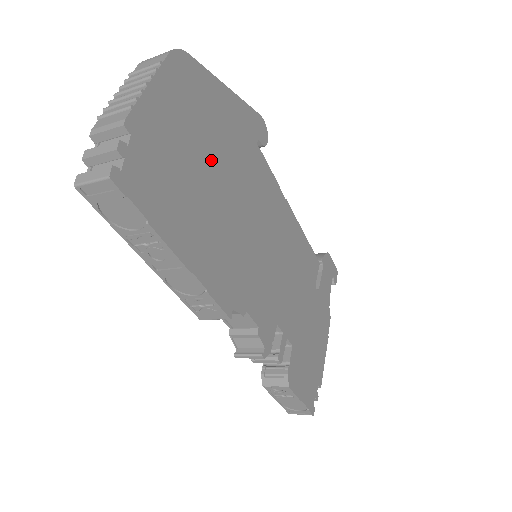
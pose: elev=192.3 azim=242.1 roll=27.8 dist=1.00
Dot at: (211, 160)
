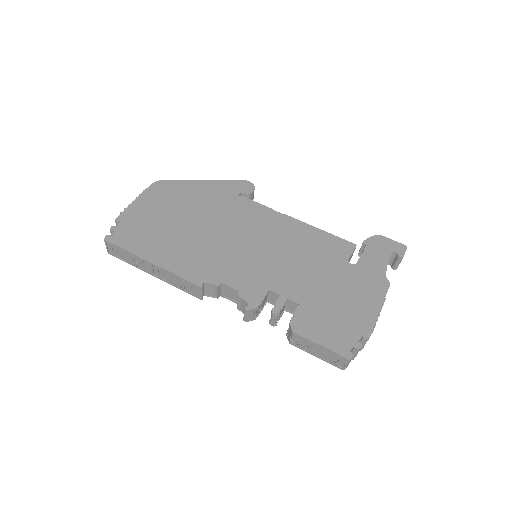
Dot at: (184, 216)
